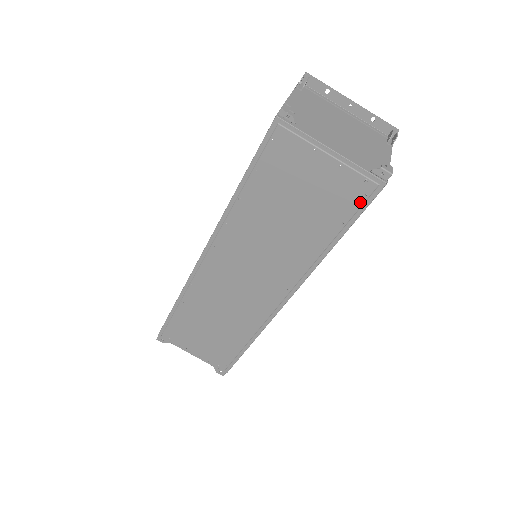
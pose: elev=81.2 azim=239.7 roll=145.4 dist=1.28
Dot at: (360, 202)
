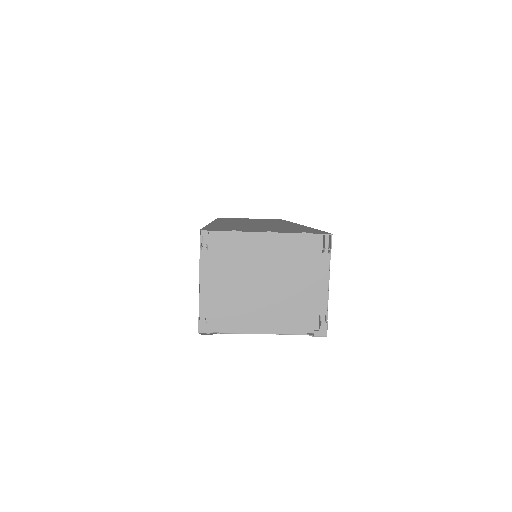
Dot at: occluded
